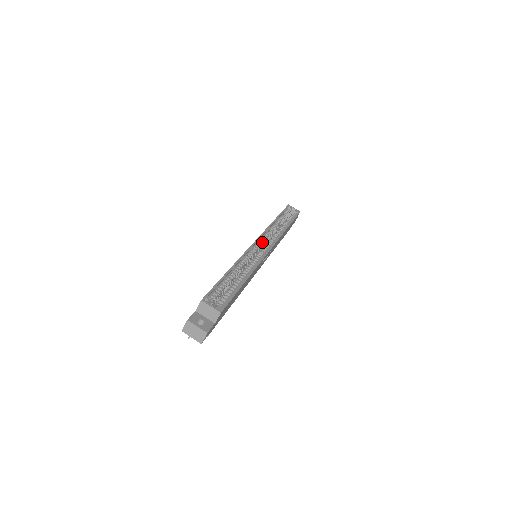
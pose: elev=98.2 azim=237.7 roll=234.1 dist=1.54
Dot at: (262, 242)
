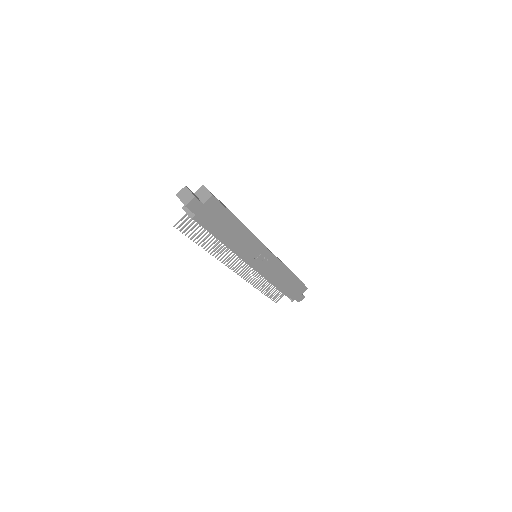
Dot at: occluded
